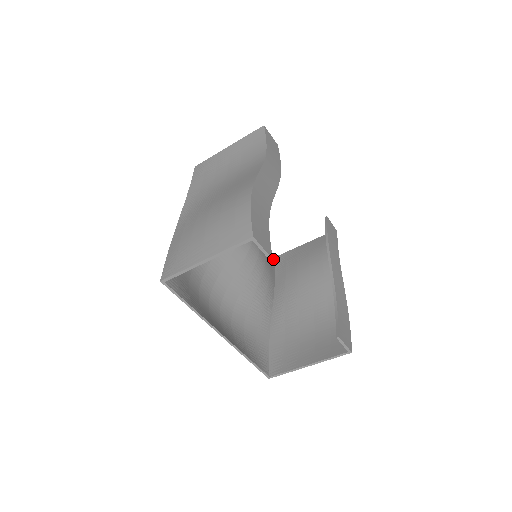
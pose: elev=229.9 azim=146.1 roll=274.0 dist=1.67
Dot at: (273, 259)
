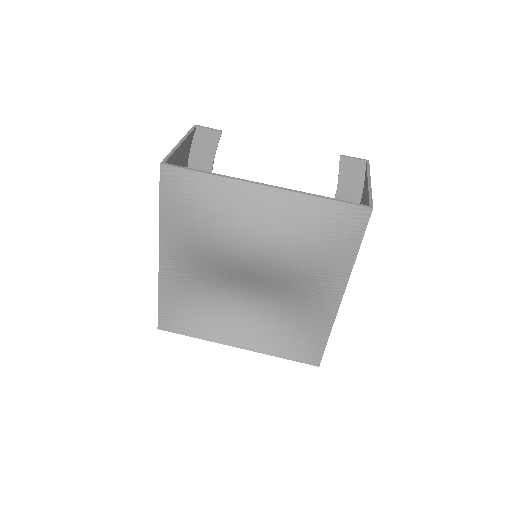
Dot at: (314, 358)
